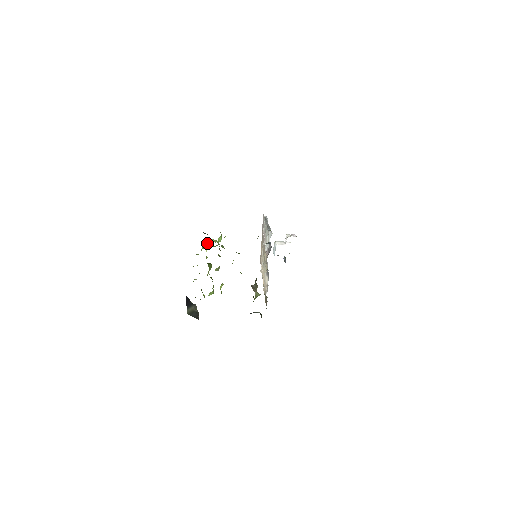
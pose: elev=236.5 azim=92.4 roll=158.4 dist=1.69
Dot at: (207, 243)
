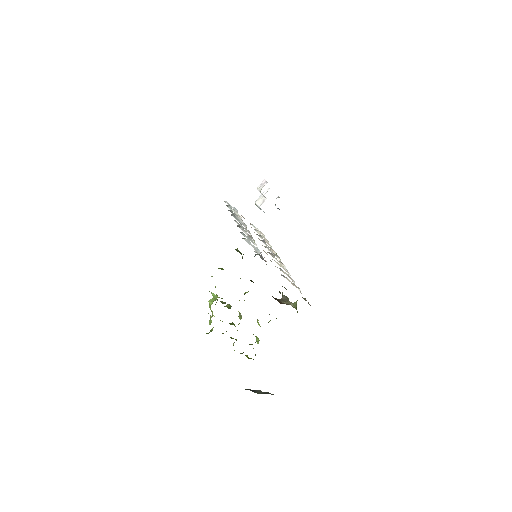
Dot at: occluded
